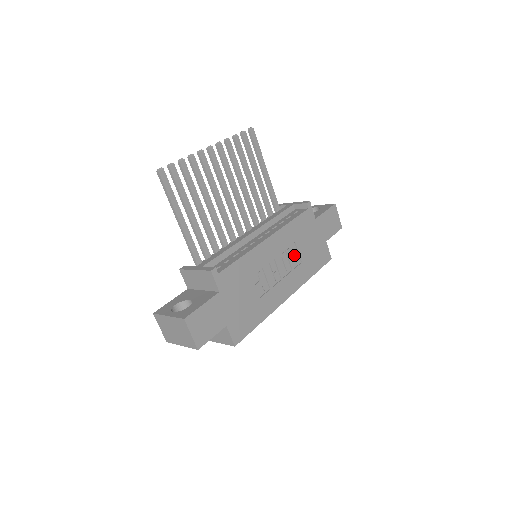
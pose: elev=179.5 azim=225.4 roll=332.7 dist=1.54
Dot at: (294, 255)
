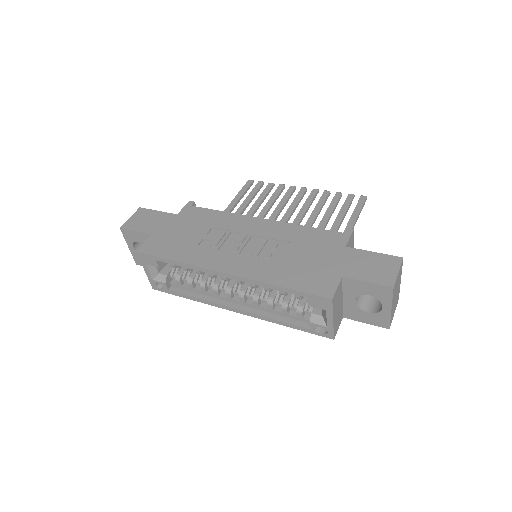
Dot at: (277, 252)
